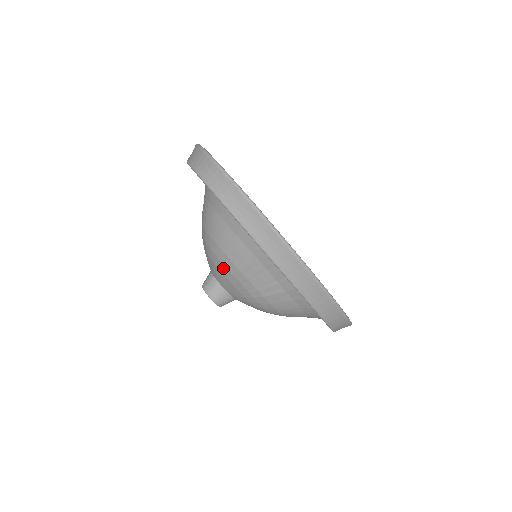
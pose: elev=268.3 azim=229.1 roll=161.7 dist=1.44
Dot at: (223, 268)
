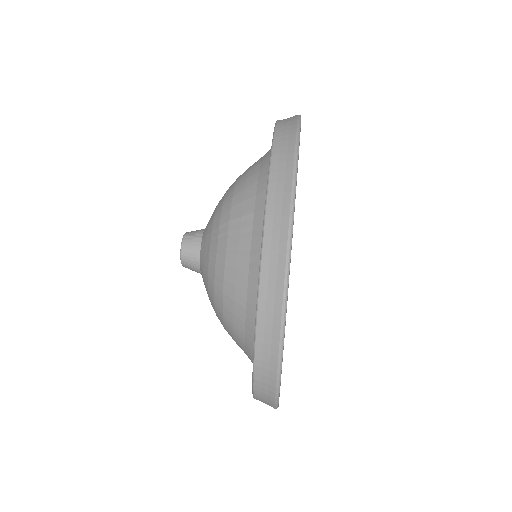
Dot at: (219, 213)
